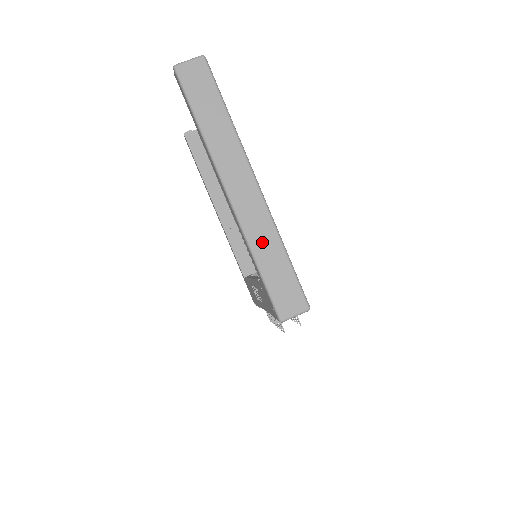
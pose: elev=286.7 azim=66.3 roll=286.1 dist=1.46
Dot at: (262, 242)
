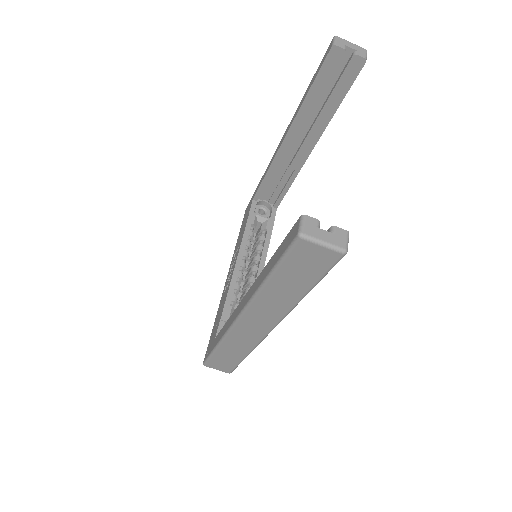
Dot at: (234, 346)
